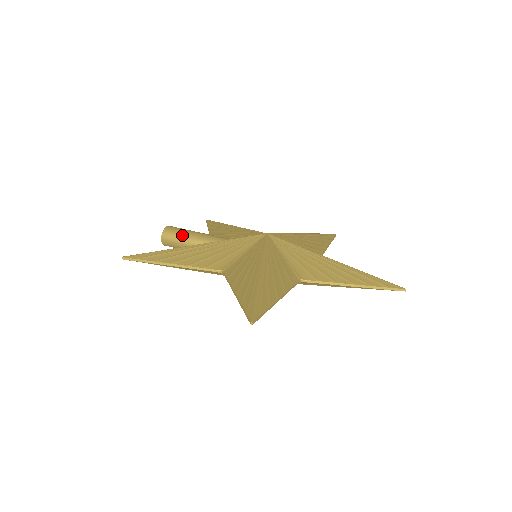
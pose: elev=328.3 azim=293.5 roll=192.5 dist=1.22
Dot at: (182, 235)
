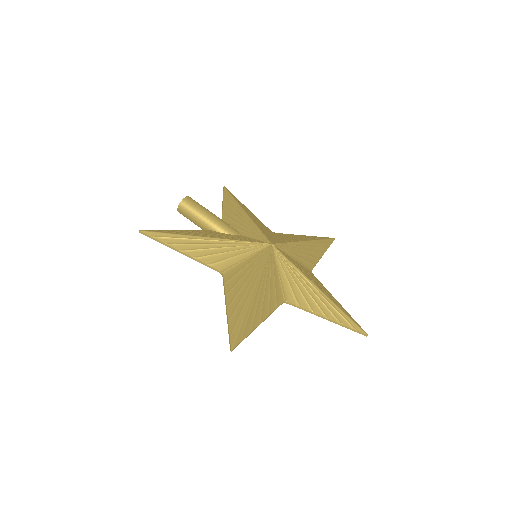
Dot at: (197, 213)
